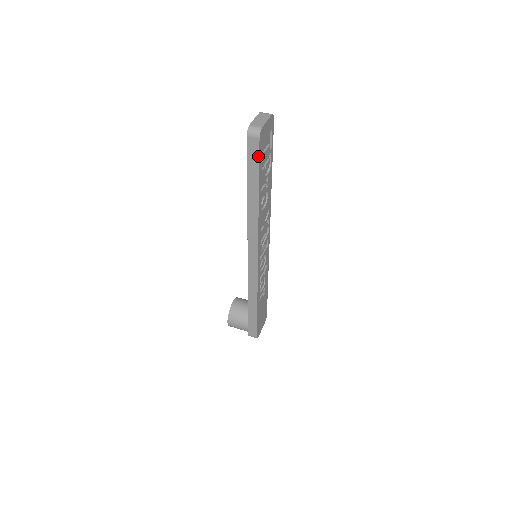
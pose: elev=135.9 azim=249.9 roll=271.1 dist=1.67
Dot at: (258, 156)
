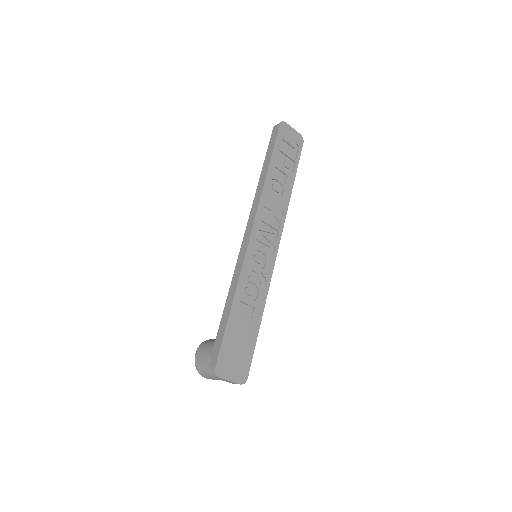
Dot at: (276, 136)
